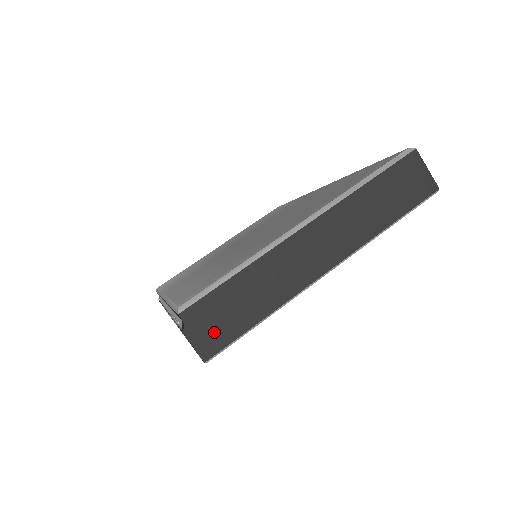
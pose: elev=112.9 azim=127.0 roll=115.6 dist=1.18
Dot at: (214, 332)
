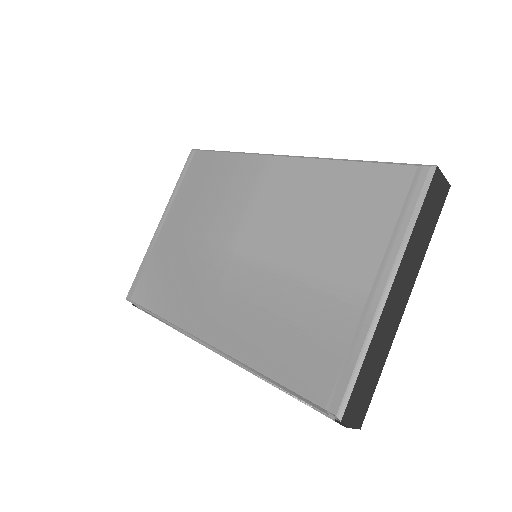
Dot at: (360, 409)
